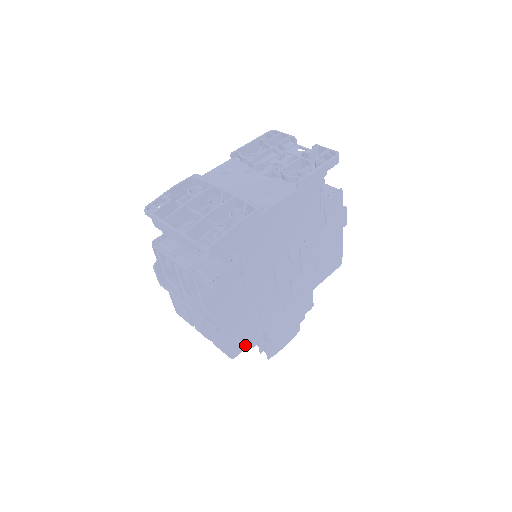
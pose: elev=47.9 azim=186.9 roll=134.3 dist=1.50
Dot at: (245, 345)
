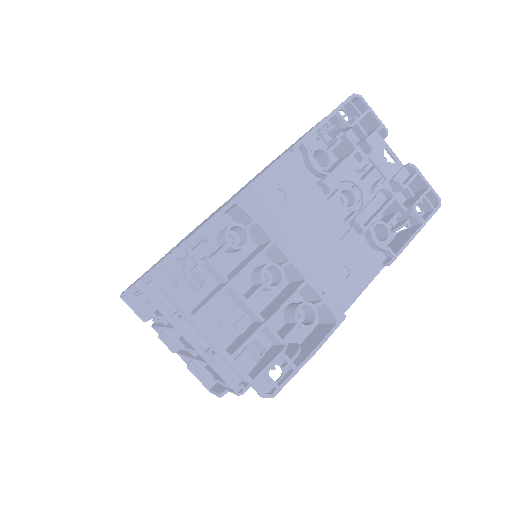
Dot at: occluded
